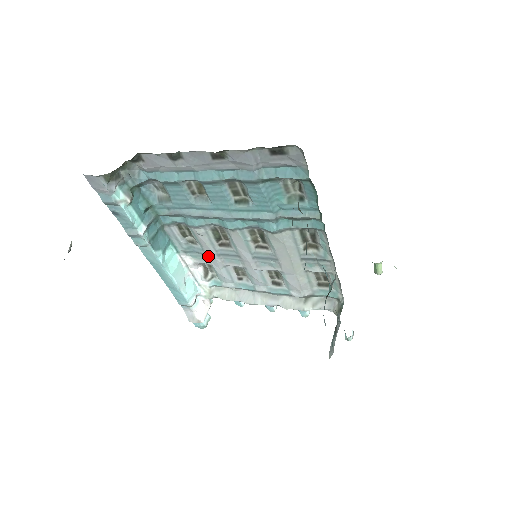
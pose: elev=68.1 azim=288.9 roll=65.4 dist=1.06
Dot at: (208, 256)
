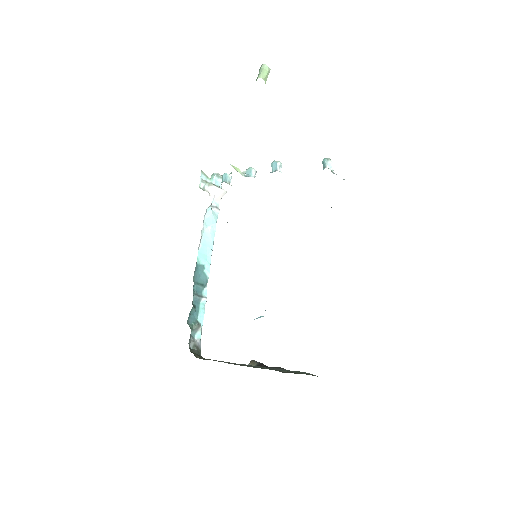
Dot at: occluded
